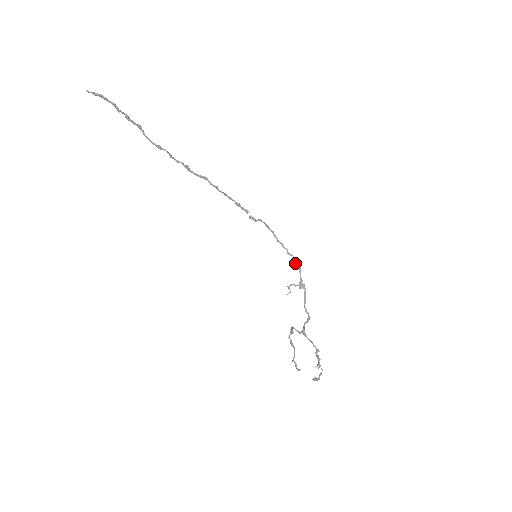
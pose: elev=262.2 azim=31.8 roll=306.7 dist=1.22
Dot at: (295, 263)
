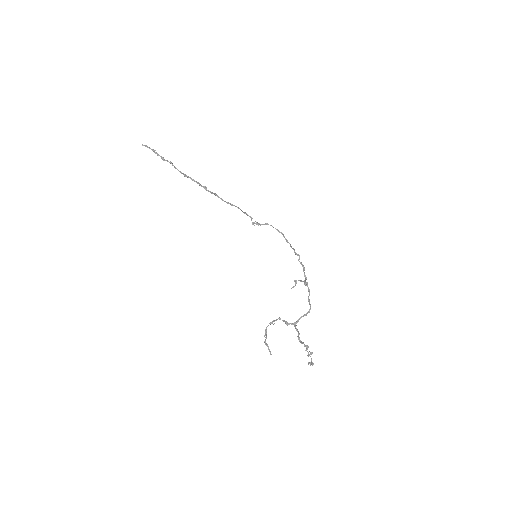
Dot at: (300, 262)
